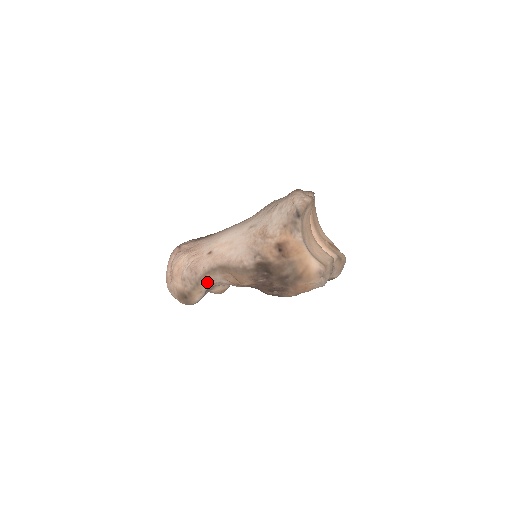
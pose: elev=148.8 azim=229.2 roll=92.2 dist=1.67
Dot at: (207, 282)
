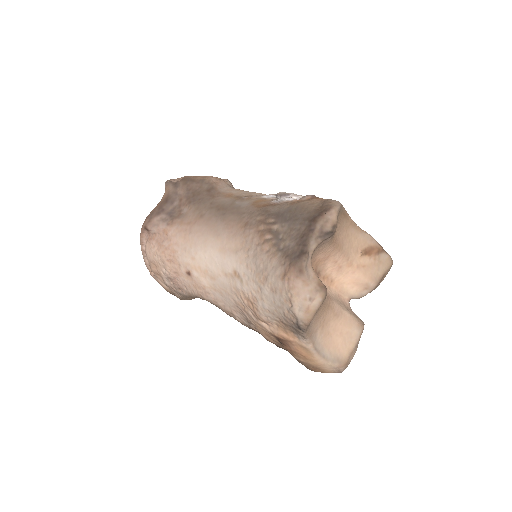
Dot at: occluded
